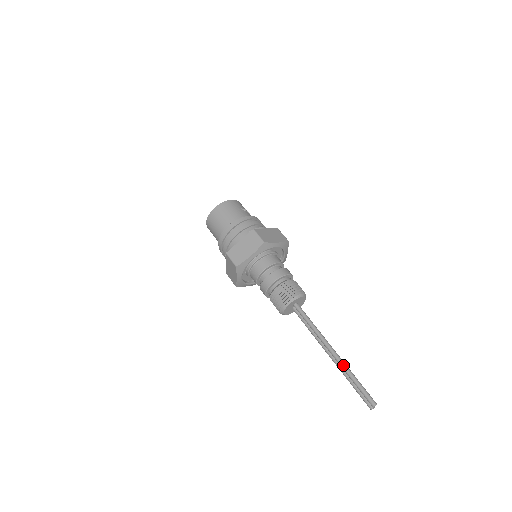
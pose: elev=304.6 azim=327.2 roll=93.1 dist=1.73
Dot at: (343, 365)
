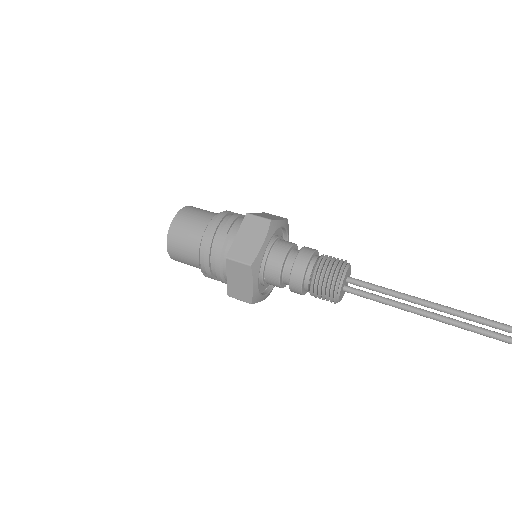
Dot at: occluded
